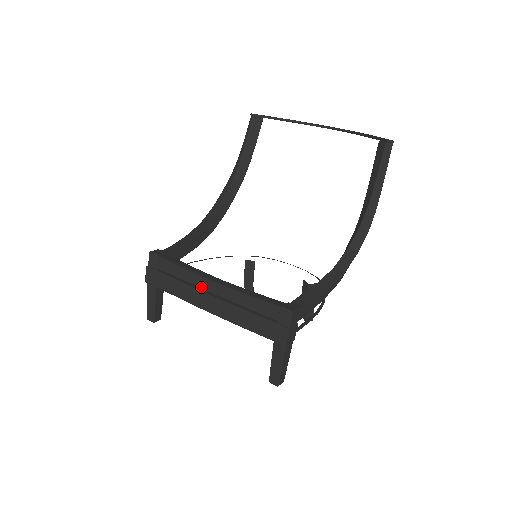
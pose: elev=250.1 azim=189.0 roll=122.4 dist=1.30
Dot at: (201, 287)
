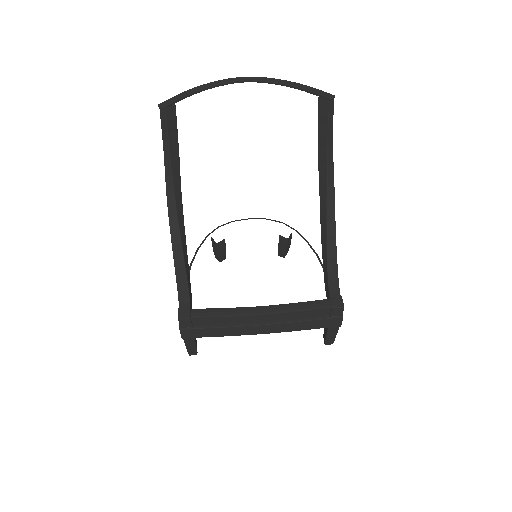
Dot at: (248, 322)
